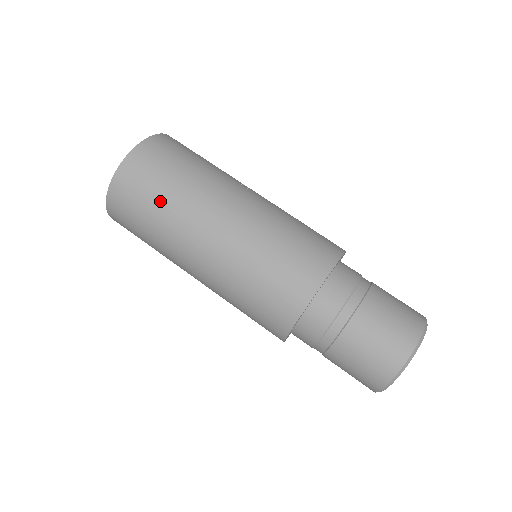
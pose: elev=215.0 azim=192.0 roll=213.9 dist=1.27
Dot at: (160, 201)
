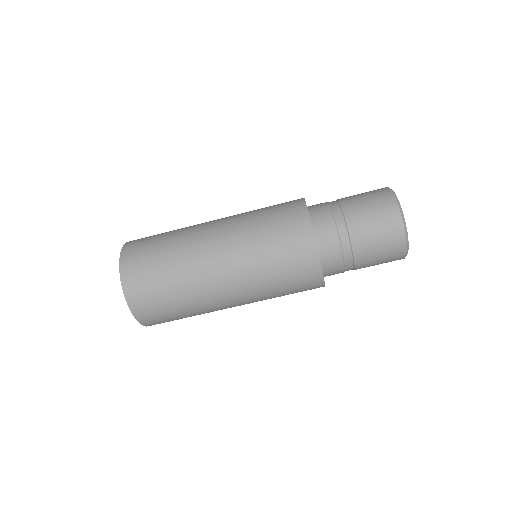
Dot at: (164, 242)
